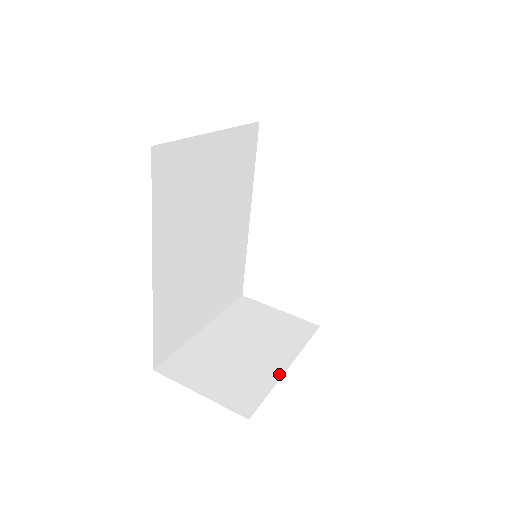
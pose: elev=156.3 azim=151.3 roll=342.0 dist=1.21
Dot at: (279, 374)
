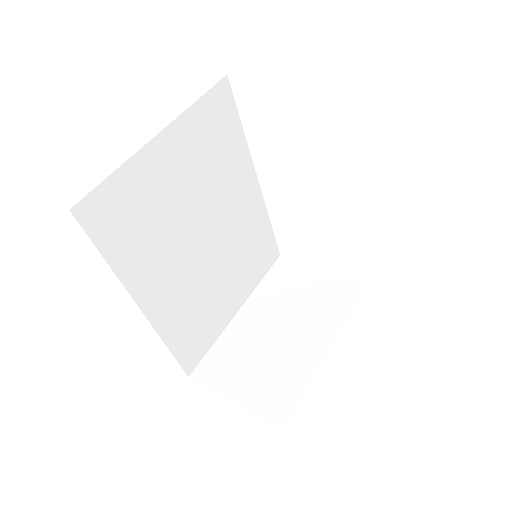
Dot at: (316, 364)
